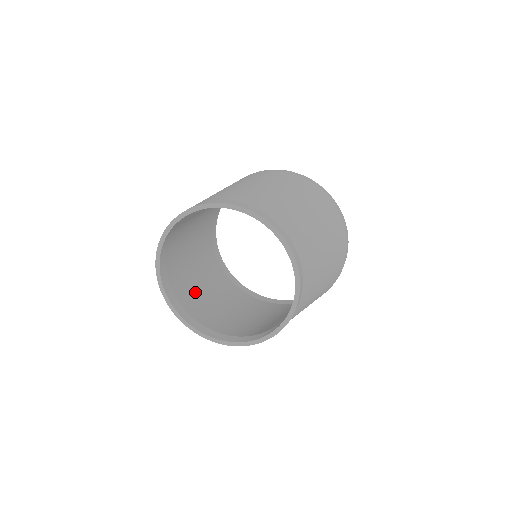
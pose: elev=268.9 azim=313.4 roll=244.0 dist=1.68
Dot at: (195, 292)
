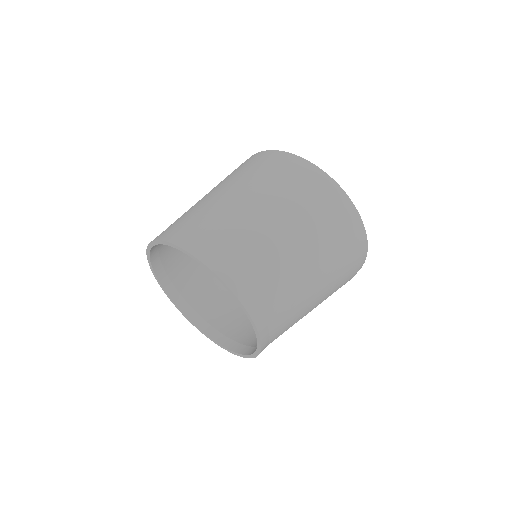
Dot at: occluded
